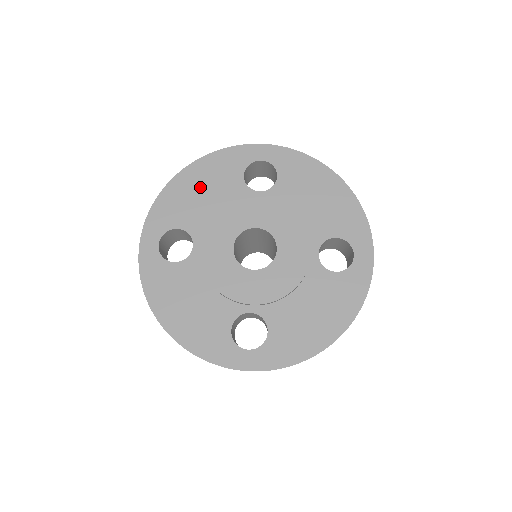
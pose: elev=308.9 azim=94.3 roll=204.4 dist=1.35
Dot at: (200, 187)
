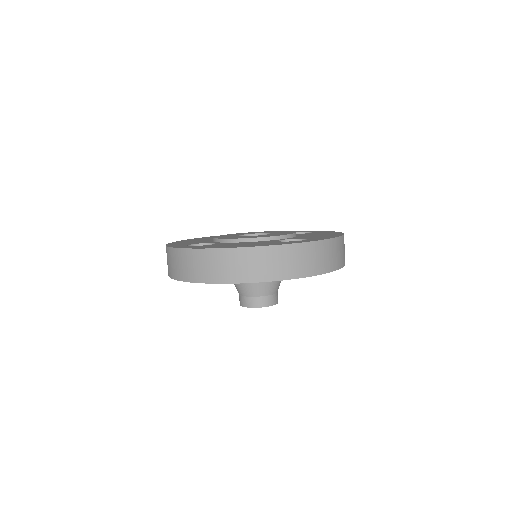
Dot at: (192, 241)
